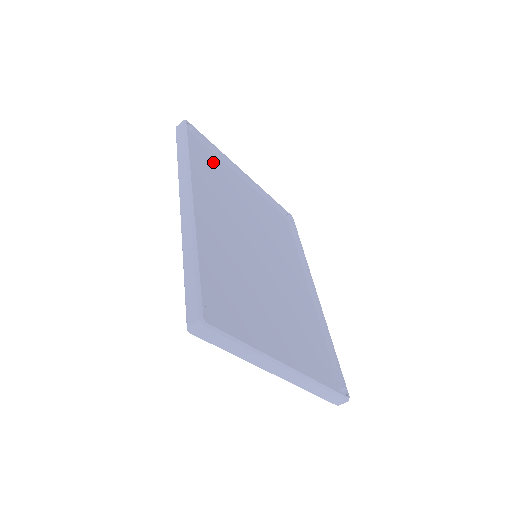
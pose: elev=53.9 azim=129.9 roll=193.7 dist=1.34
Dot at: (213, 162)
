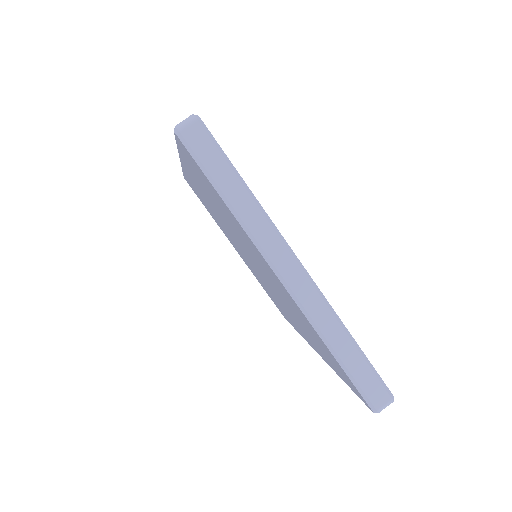
Dot at: occluded
